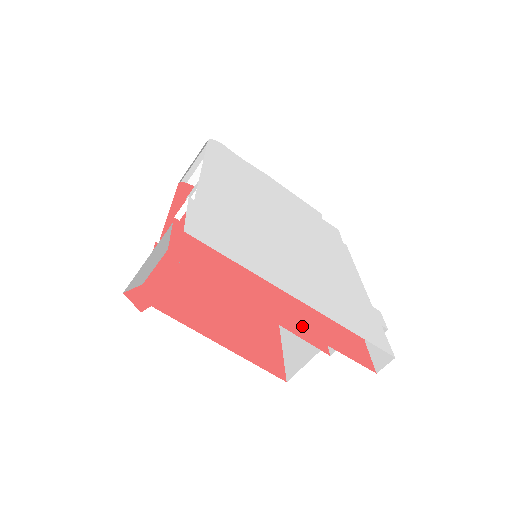
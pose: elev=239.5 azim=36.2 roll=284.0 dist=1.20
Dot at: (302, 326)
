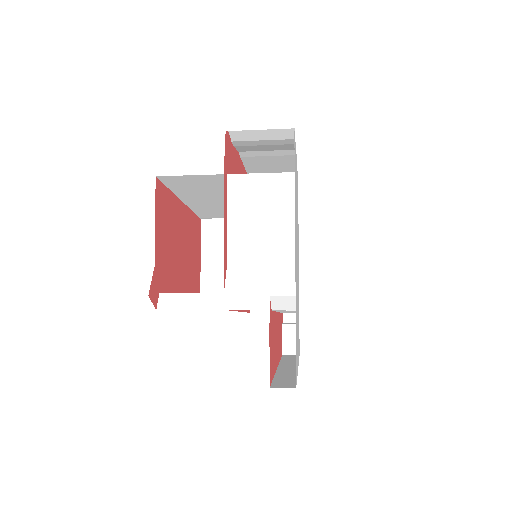
Dot at: occluded
